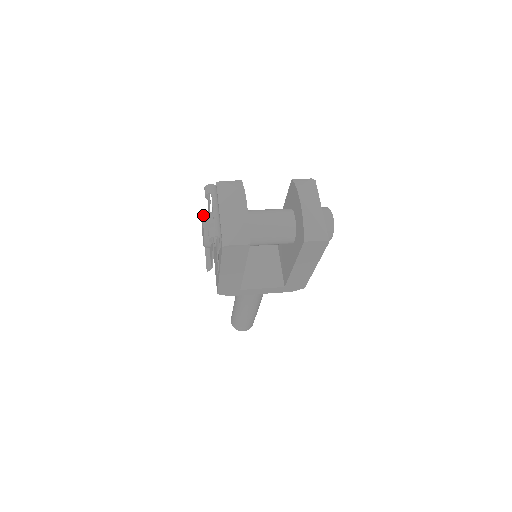
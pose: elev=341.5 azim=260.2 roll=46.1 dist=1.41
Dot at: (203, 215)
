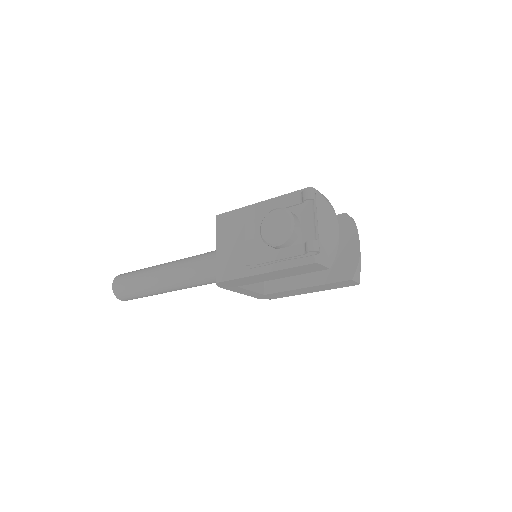
Dot at: (291, 214)
